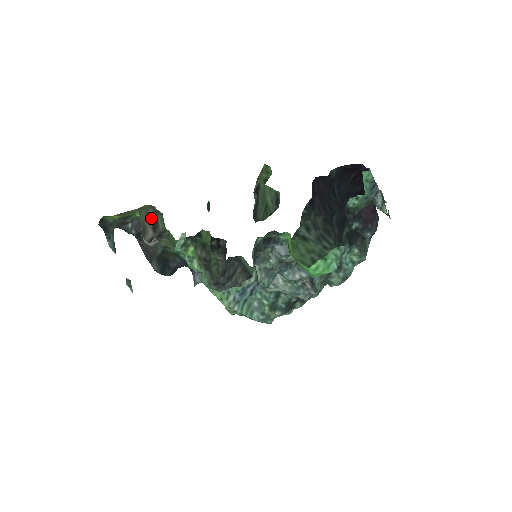
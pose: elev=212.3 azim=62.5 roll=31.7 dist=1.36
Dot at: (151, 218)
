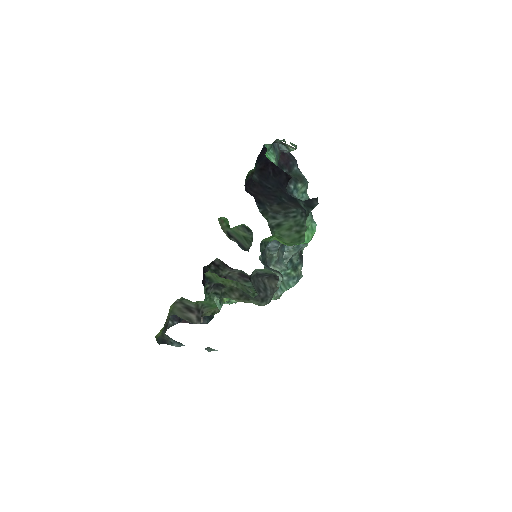
Dot at: (183, 309)
